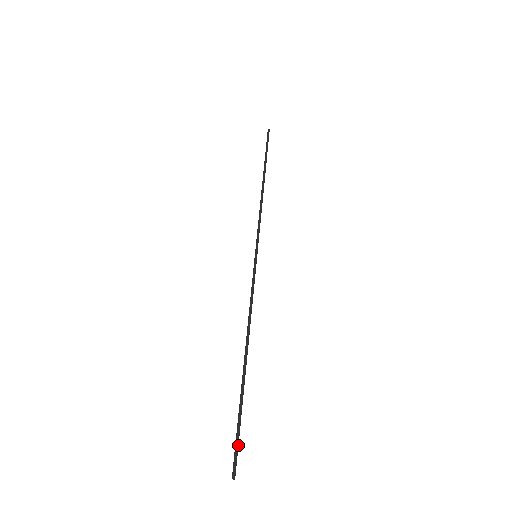
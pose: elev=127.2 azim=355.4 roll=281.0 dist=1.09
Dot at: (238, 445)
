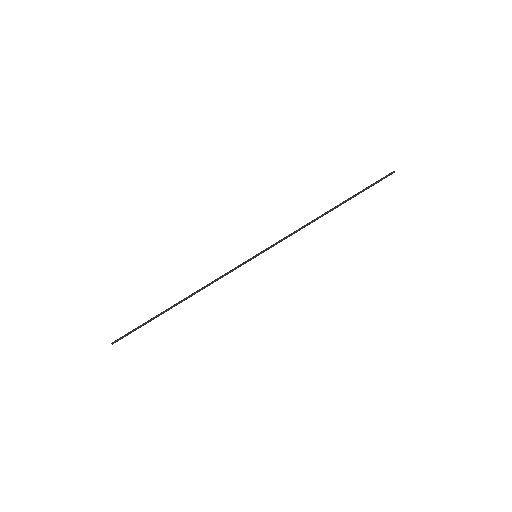
Dot at: occluded
